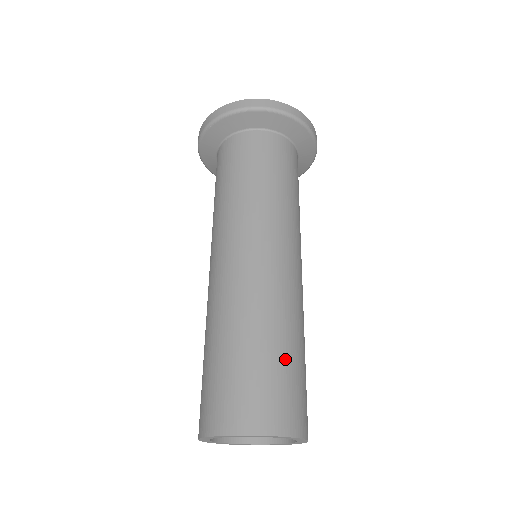
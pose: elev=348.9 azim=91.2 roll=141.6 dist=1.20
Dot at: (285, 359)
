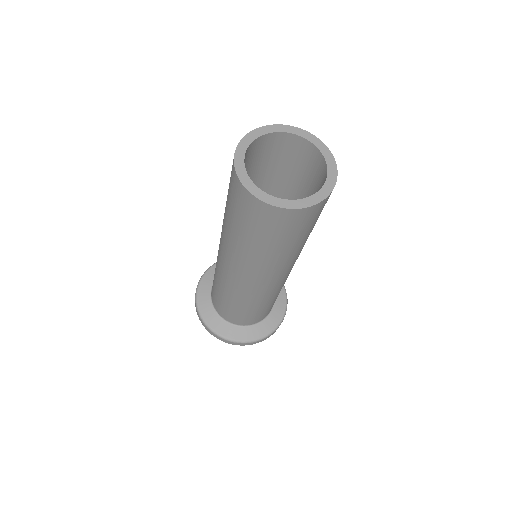
Dot at: occluded
